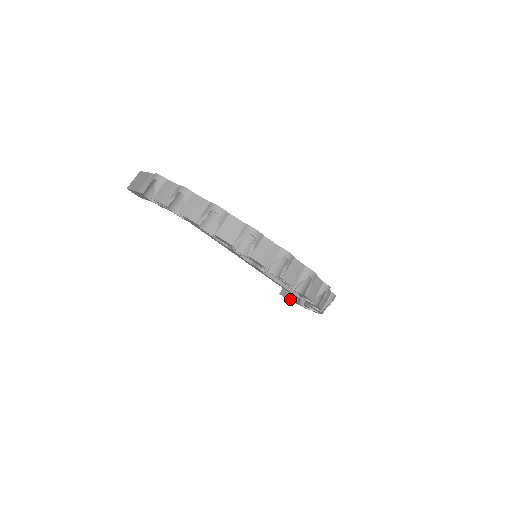
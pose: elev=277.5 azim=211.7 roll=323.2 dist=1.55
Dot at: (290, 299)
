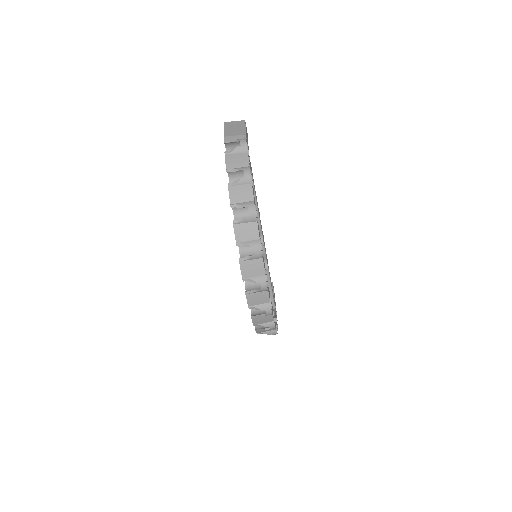
Dot at: occluded
